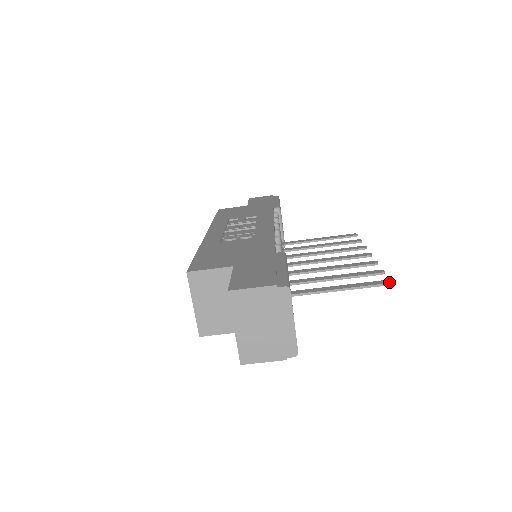
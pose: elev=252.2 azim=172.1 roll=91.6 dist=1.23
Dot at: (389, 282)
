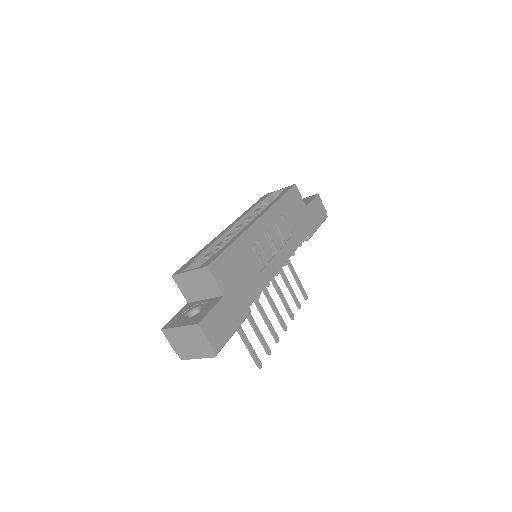
Dot at: (260, 367)
